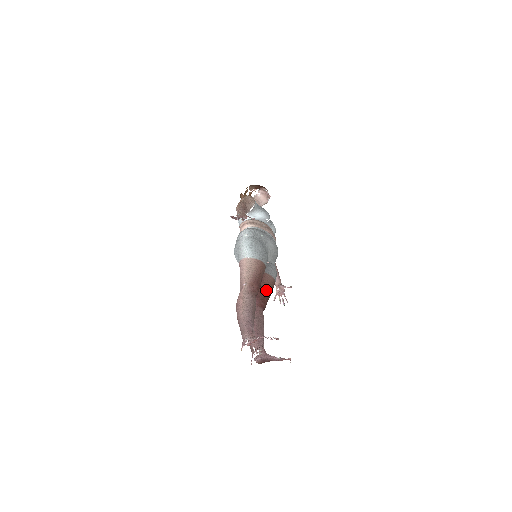
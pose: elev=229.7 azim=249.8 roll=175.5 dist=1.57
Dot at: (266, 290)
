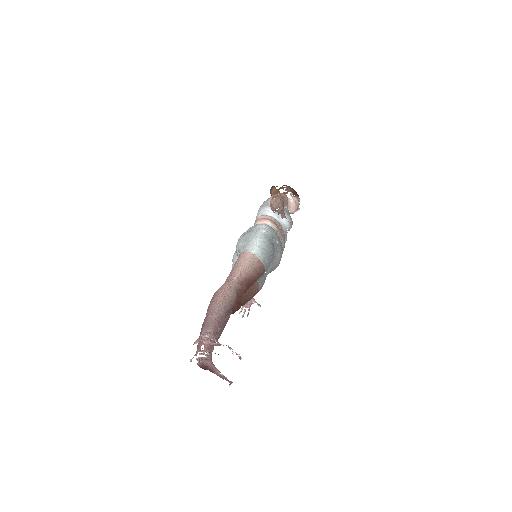
Dot at: (246, 296)
